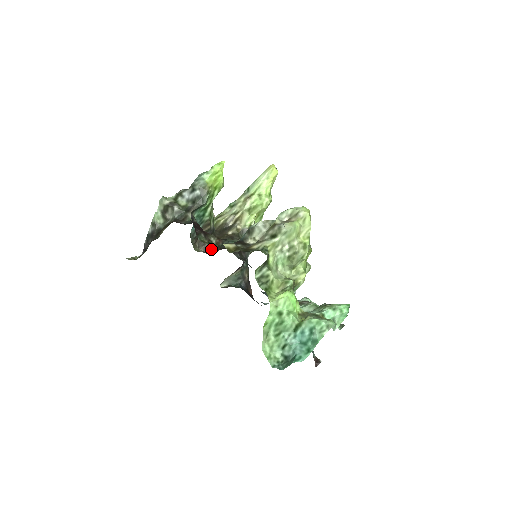
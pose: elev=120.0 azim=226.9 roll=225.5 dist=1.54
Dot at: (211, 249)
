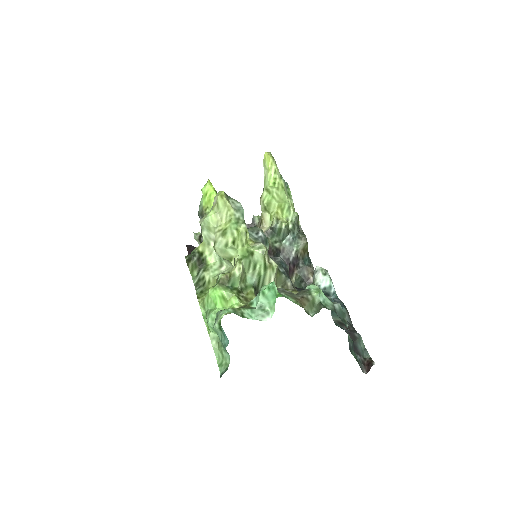
Dot at: occluded
